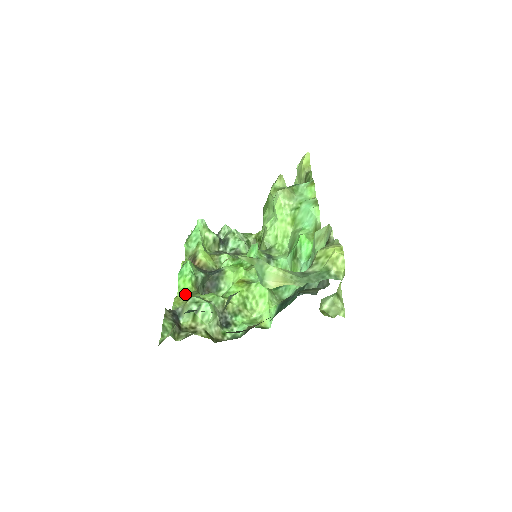
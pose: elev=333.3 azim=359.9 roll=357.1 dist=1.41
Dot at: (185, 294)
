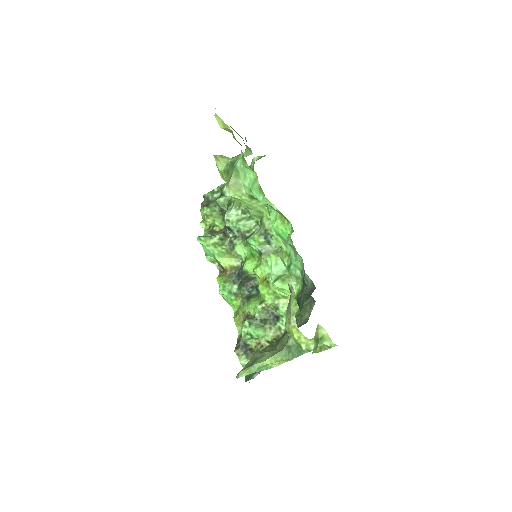
Dot at: (237, 311)
